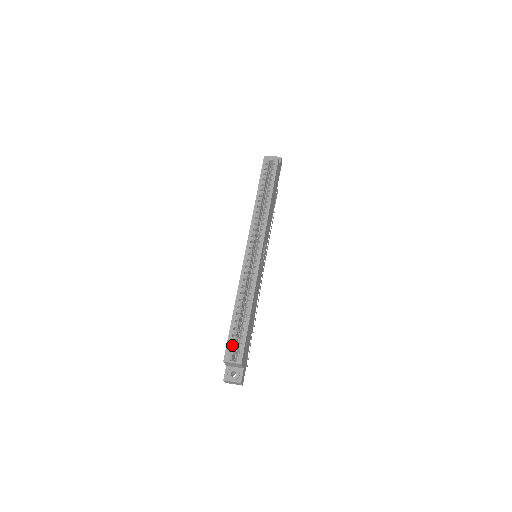
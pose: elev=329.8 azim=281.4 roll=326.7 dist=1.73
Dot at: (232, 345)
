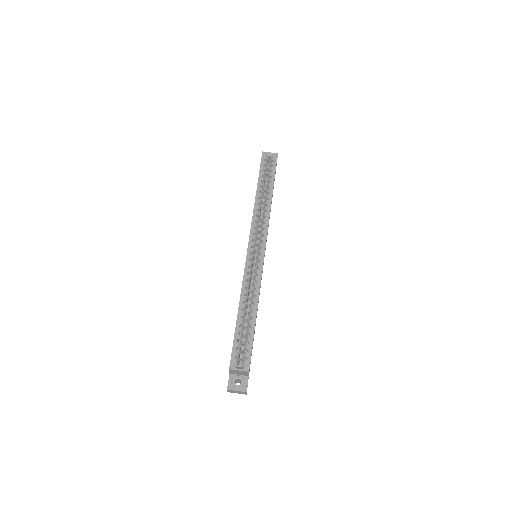
Dot at: (238, 351)
